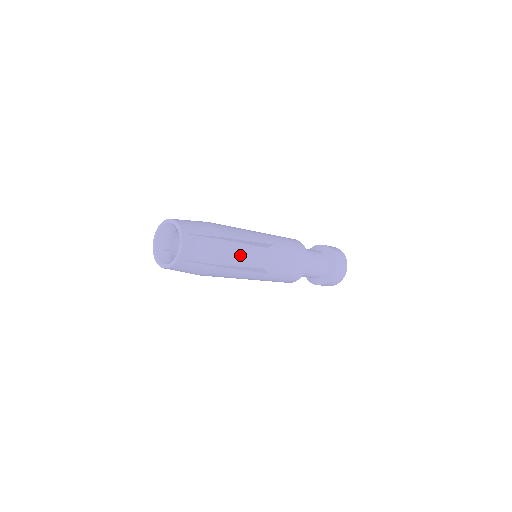
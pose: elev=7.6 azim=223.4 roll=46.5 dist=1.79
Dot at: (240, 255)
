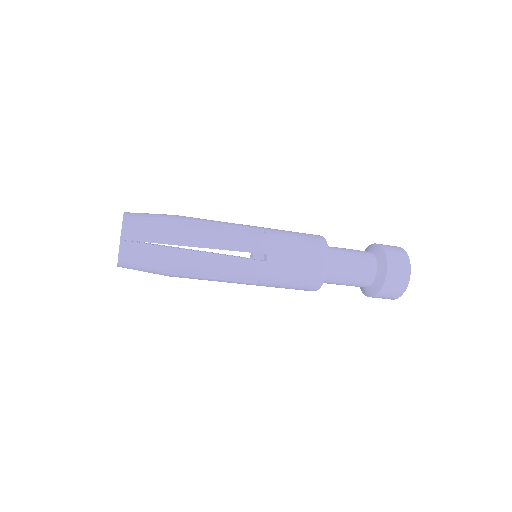
Dot at: (208, 235)
